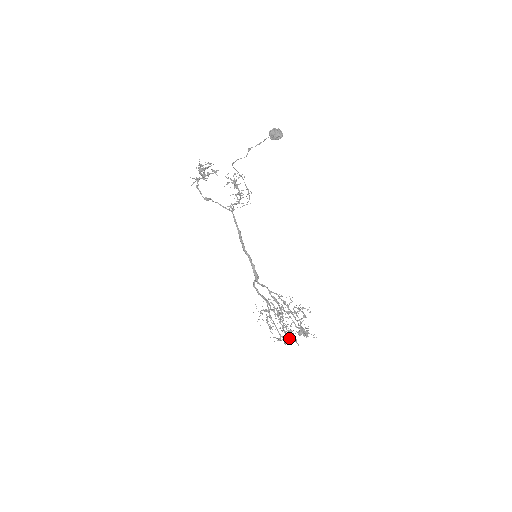
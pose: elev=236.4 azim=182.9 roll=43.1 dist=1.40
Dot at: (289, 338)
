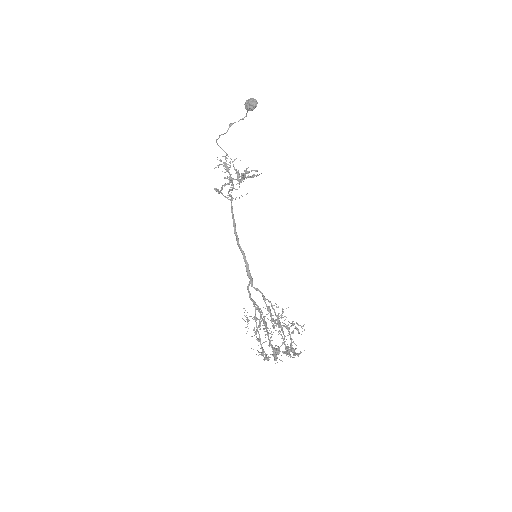
Dot at: occluded
